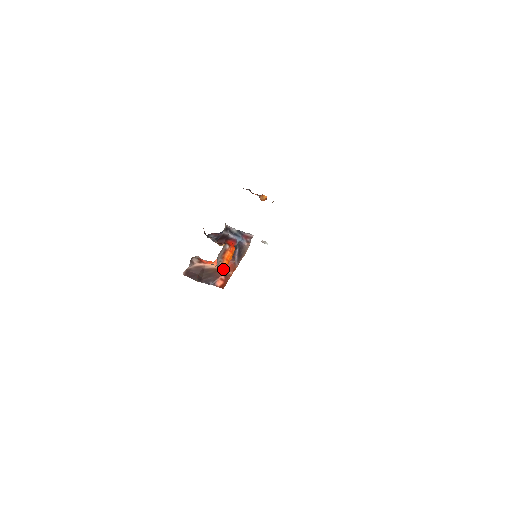
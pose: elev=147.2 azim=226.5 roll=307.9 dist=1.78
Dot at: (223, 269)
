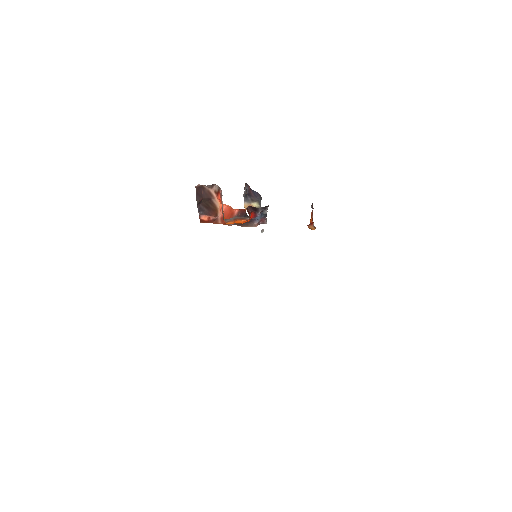
Dot at: (220, 214)
